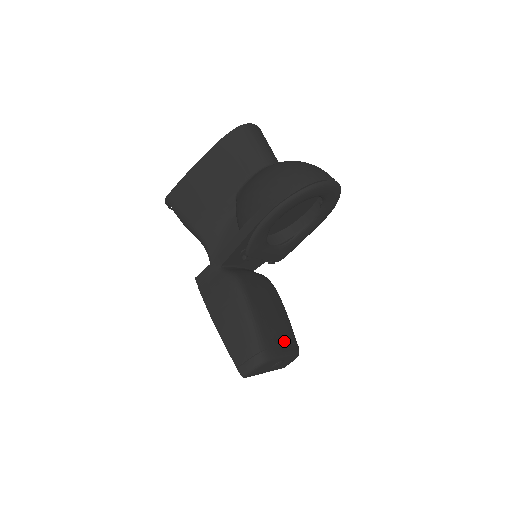
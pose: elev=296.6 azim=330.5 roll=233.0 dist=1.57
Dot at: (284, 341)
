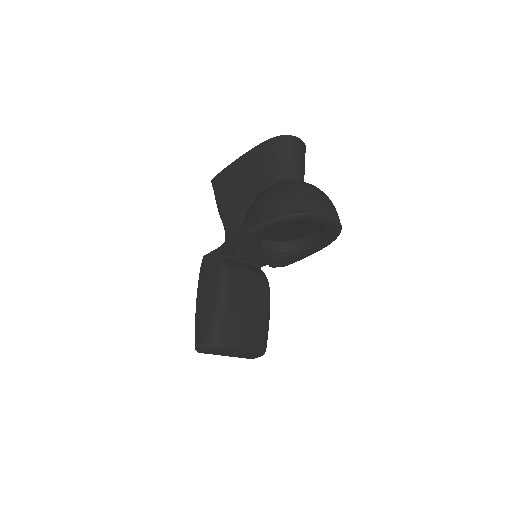
Dot at: (247, 337)
